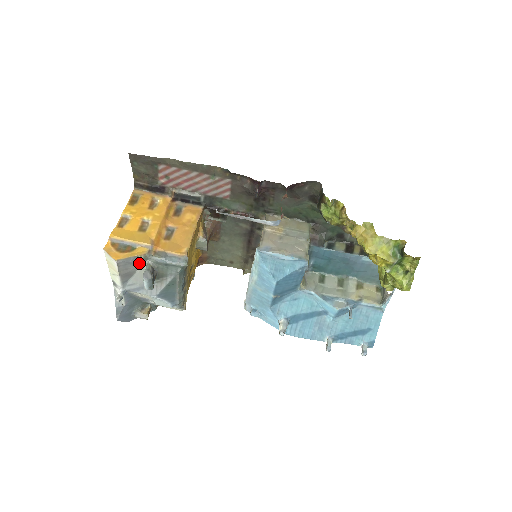
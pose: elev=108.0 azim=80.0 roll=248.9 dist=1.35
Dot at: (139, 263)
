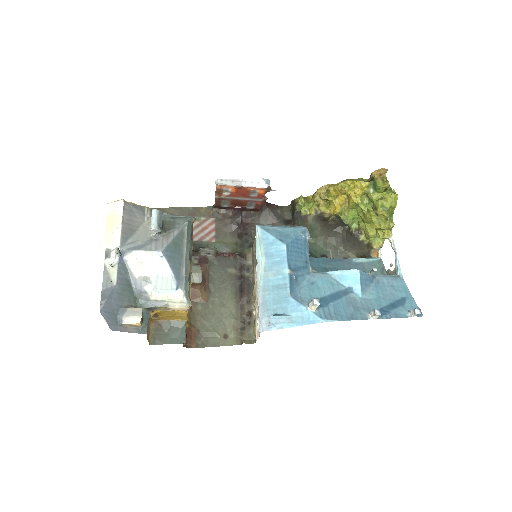
Dot at: (144, 218)
